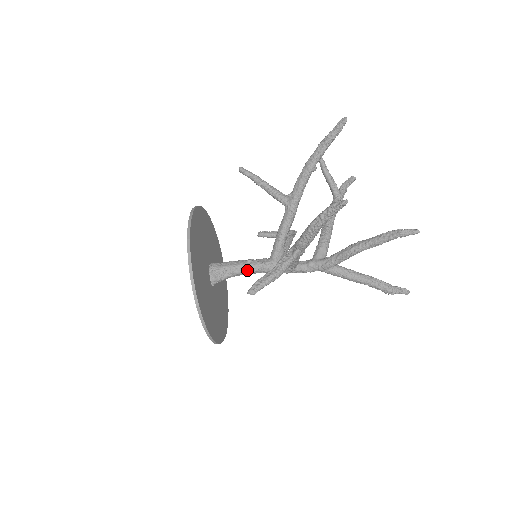
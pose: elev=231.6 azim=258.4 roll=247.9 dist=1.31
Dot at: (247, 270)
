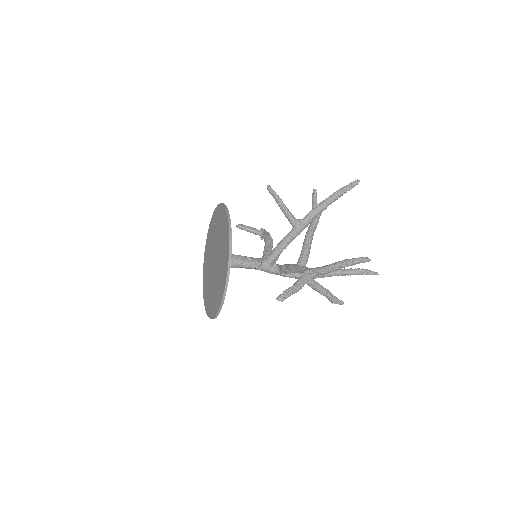
Dot at: (248, 266)
